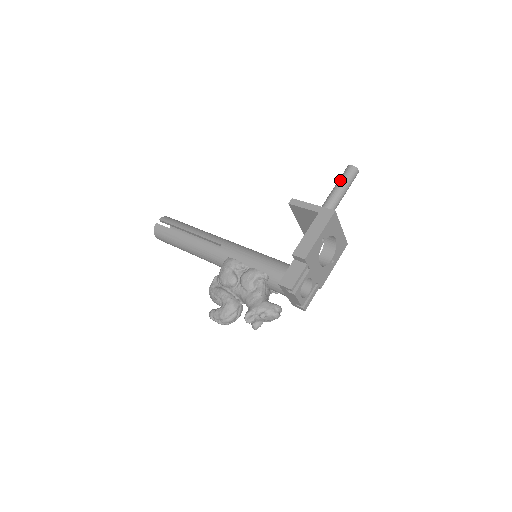
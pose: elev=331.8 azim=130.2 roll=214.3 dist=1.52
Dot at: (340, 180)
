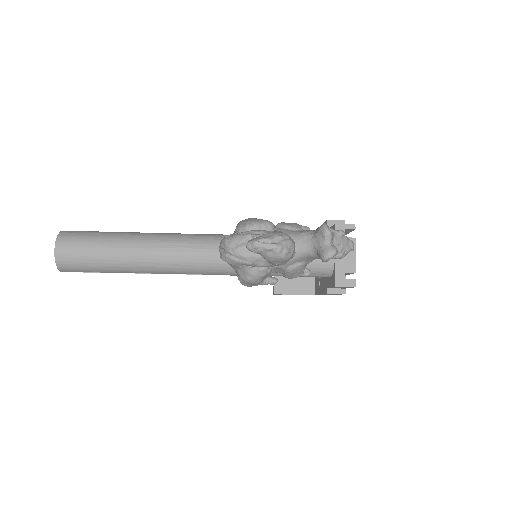
Dot at: occluded
